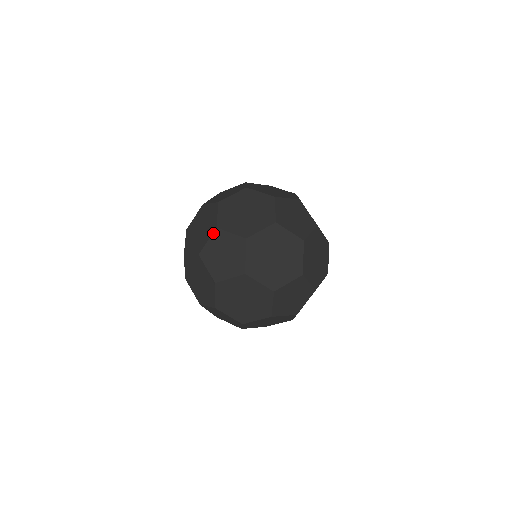
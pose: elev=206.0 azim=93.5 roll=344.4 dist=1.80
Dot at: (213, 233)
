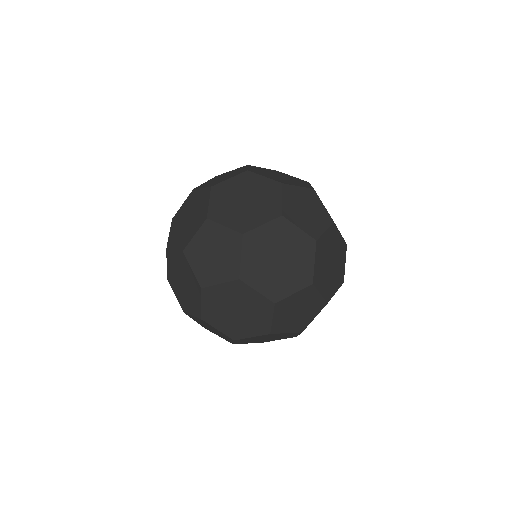
Dot at: (212, 178)
